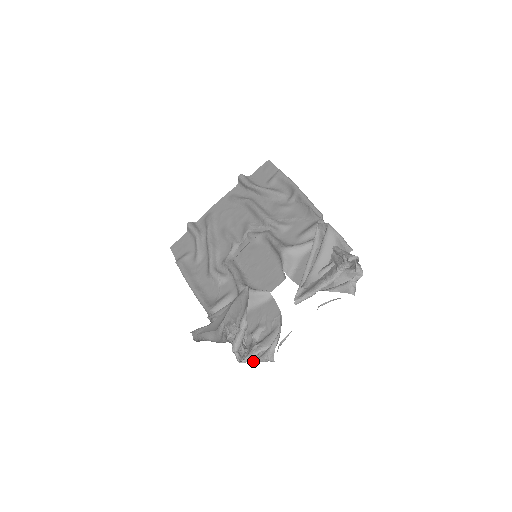
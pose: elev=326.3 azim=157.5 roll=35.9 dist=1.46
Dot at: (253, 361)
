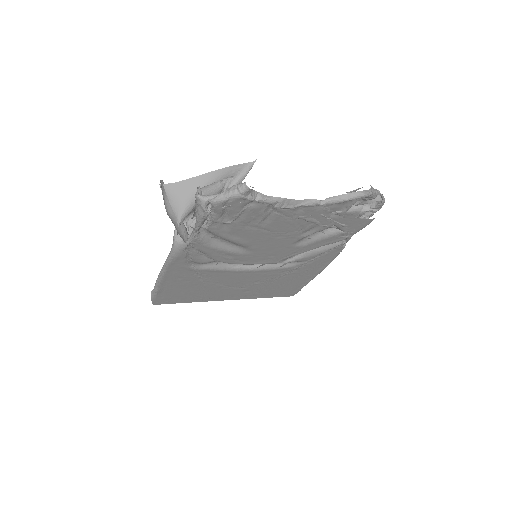
Dot at: (214, 197)
